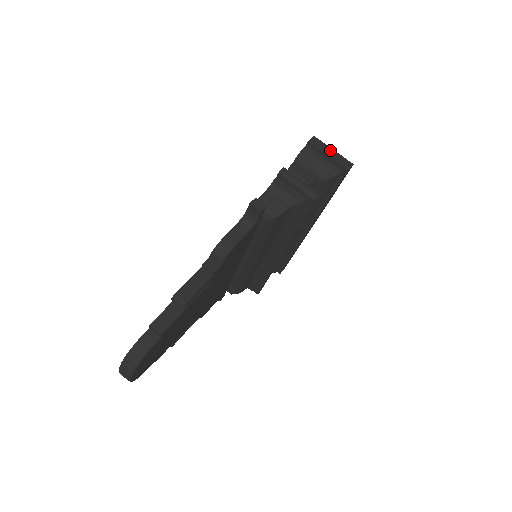
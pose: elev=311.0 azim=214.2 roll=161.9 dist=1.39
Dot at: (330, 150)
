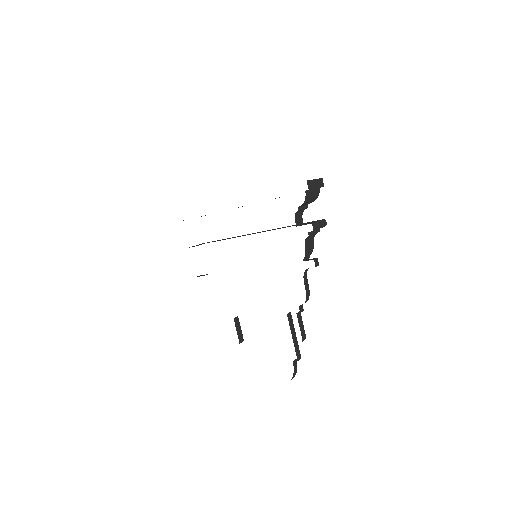
Dot at: (315, 182)
